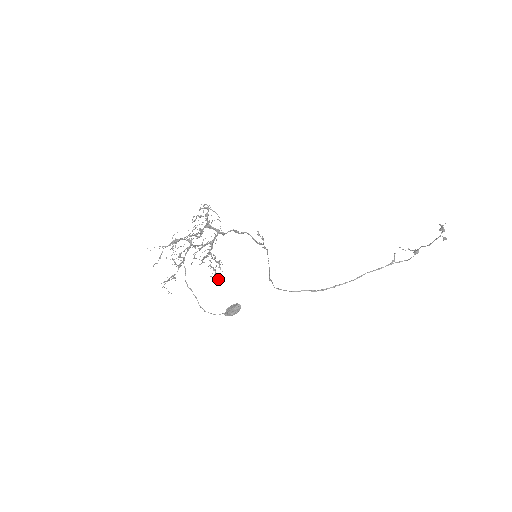
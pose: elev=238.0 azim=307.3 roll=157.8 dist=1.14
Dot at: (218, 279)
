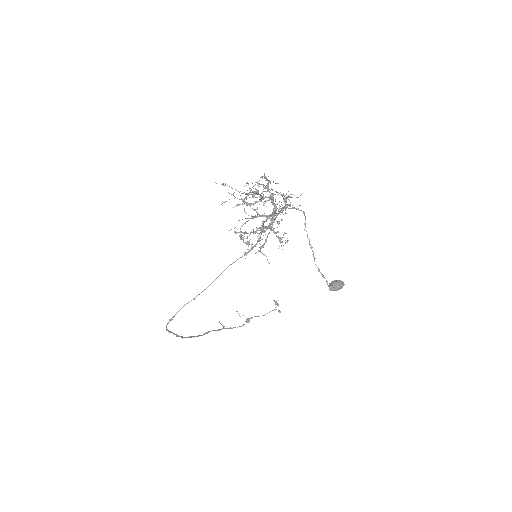
Dot at: occluded
